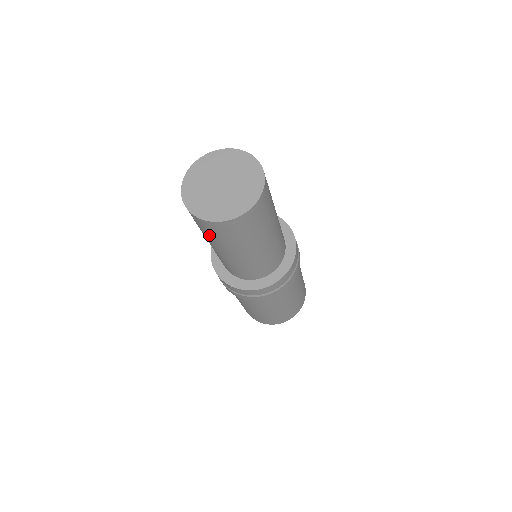
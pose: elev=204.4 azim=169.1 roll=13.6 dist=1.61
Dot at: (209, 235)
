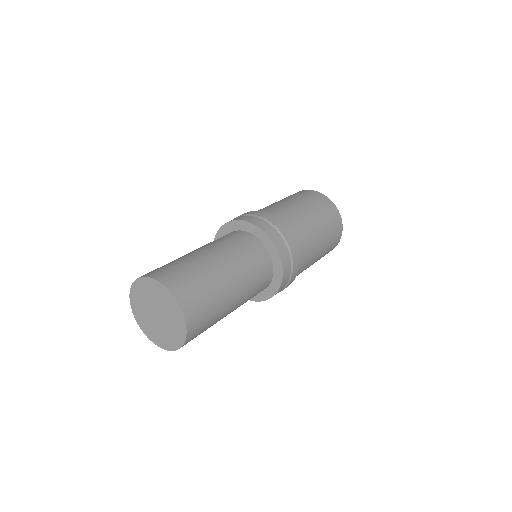
Dot at: occluded
